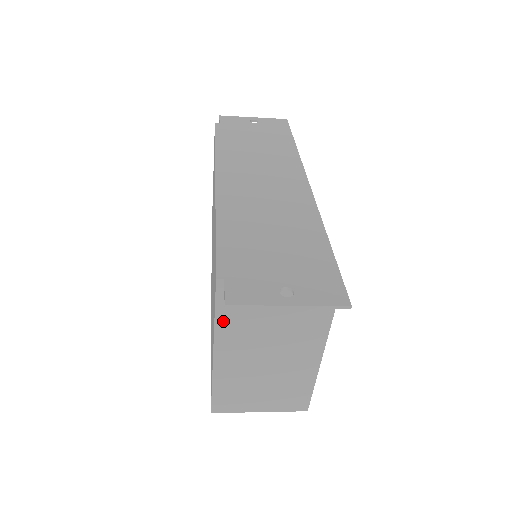
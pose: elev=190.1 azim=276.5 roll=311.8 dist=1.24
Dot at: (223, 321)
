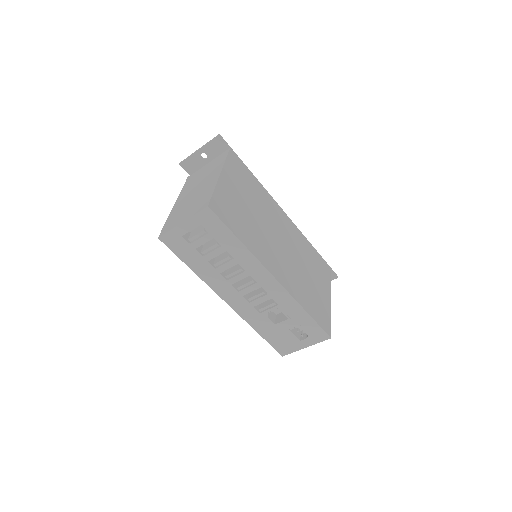
Dot at: (184, 188)
